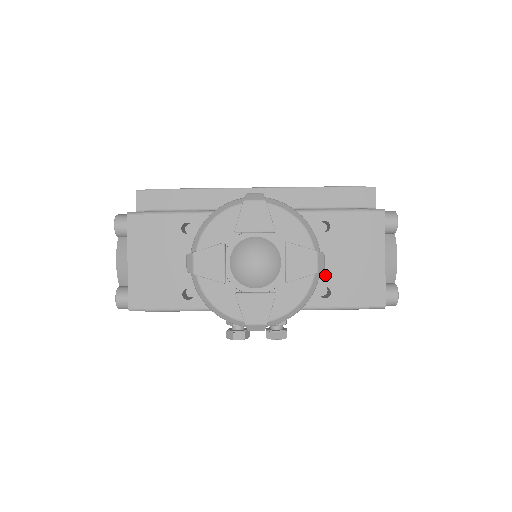
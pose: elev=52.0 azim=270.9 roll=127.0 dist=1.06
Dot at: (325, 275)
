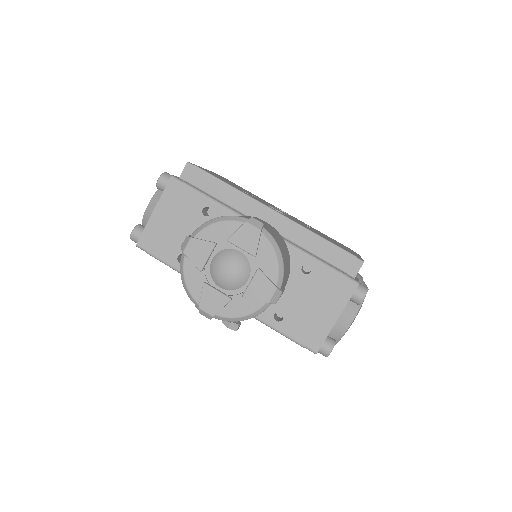
Dot at: (286, 304)
